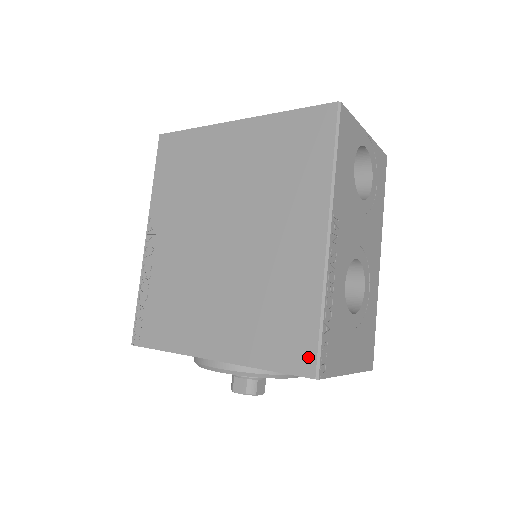
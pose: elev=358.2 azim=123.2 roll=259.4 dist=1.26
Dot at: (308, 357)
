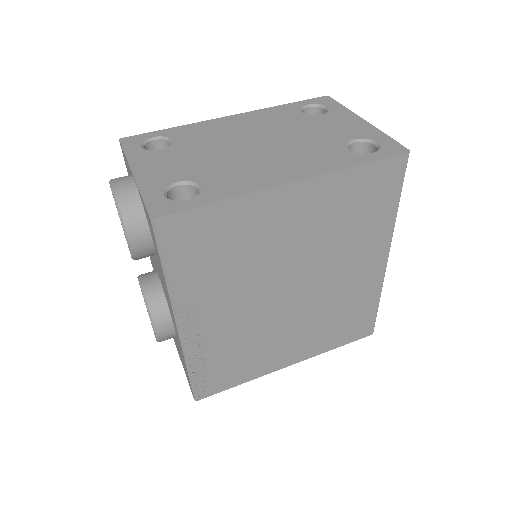
Dot at: (369, 327)
